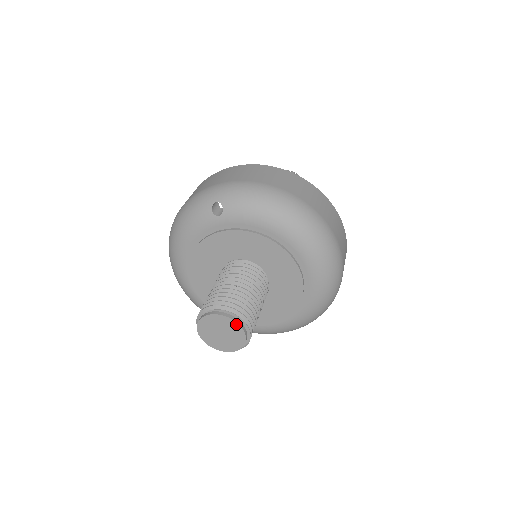
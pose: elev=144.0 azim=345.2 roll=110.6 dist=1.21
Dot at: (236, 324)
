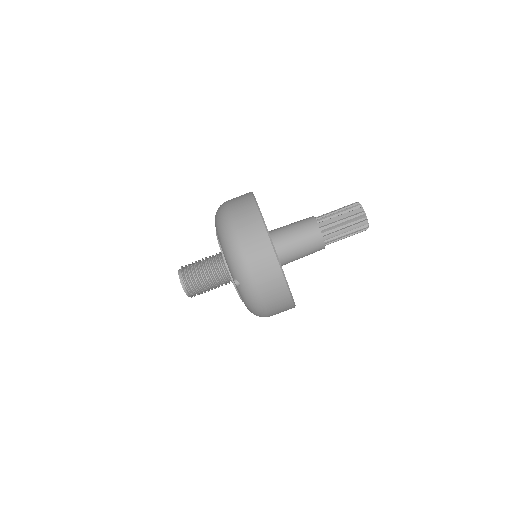
Dot at: (188, 296)
